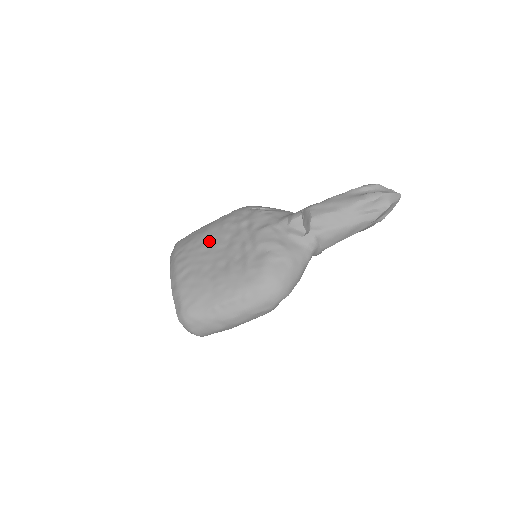
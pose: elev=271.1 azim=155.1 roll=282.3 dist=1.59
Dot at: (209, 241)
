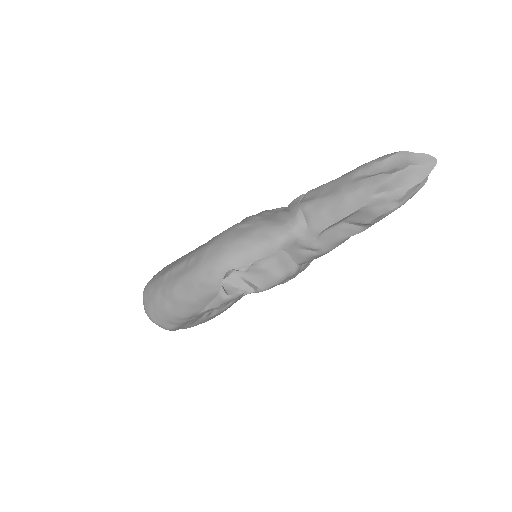
Dot at: occluded
